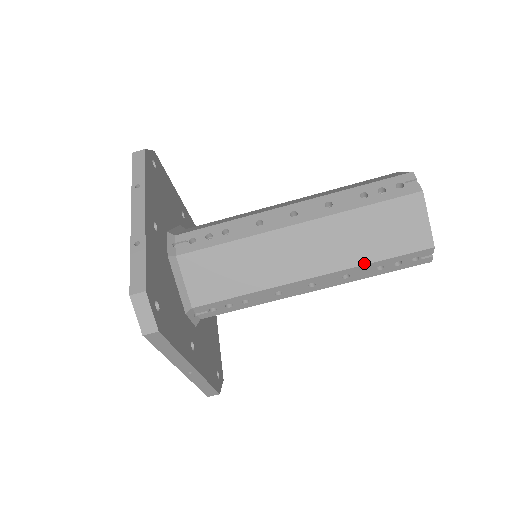
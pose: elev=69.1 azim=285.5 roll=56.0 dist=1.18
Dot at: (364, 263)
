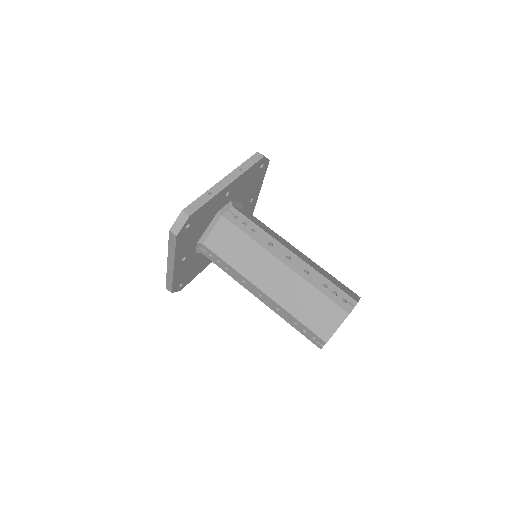
Dot at: (291, 313)
